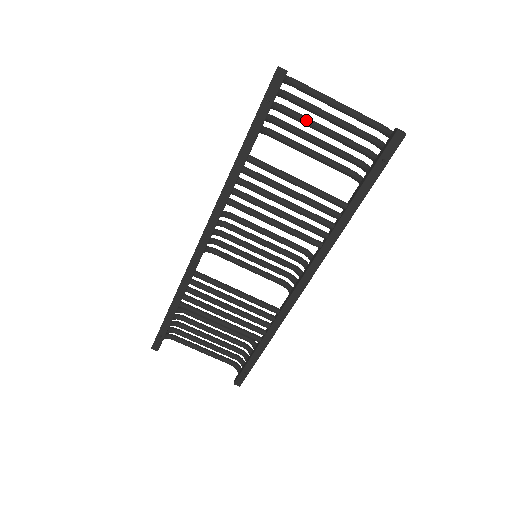
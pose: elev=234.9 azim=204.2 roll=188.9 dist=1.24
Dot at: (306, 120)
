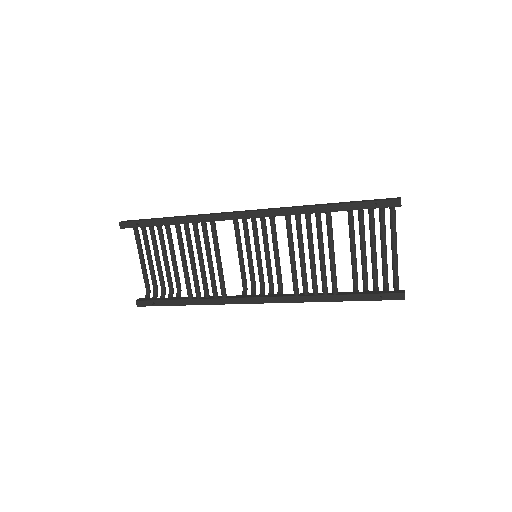
Dot at: (374, 233)
